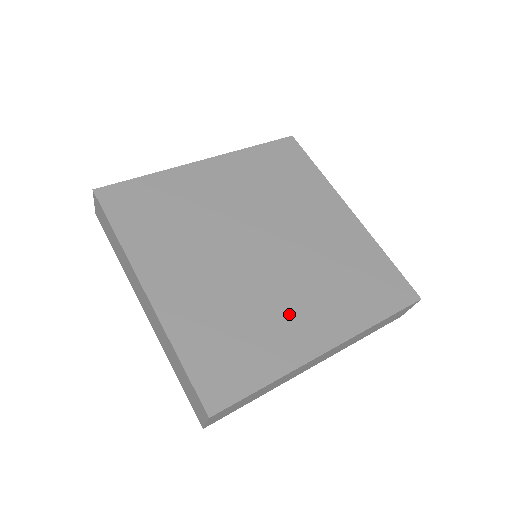
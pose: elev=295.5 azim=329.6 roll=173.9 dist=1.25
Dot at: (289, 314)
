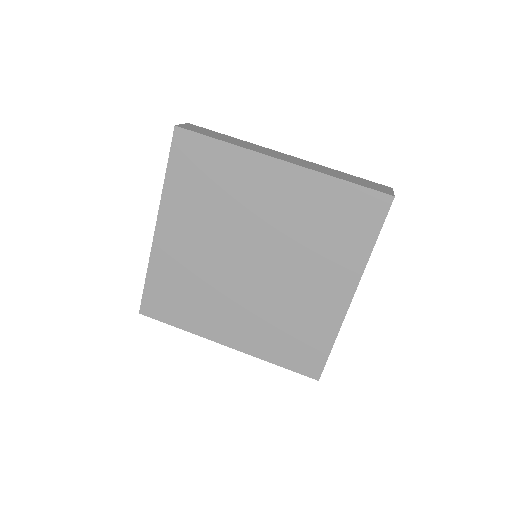
Dot at: (224, 312)
